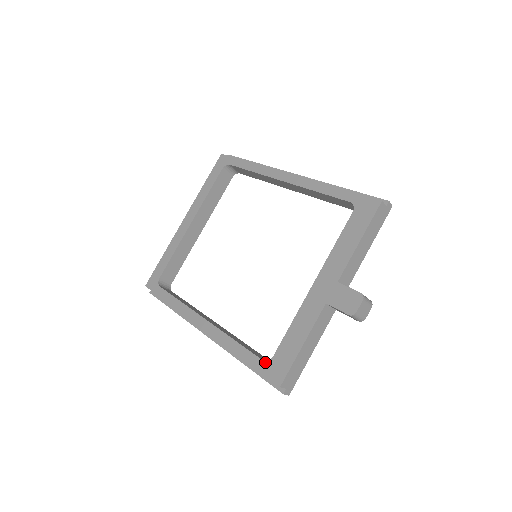
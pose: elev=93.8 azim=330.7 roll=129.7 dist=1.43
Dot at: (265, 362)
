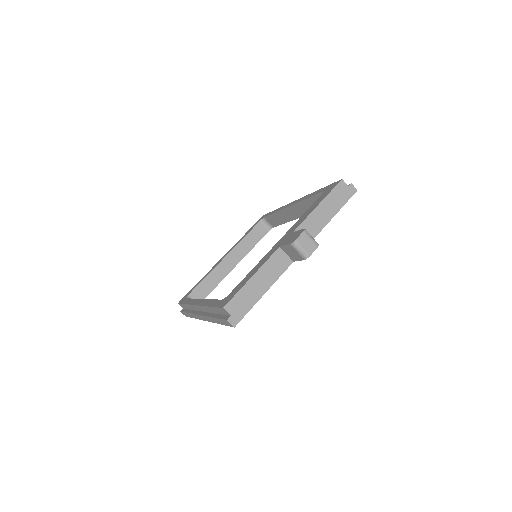
Dot at: (222, 299)
